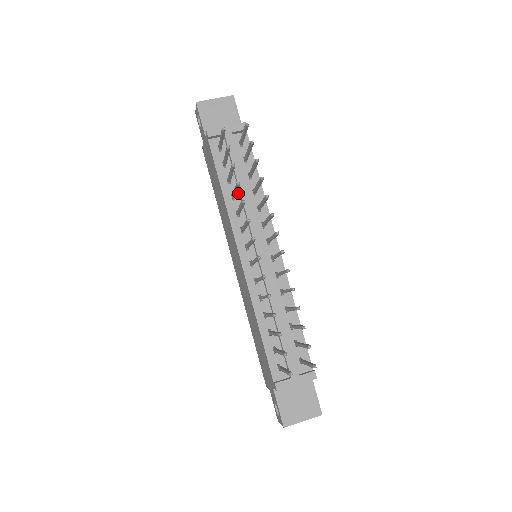
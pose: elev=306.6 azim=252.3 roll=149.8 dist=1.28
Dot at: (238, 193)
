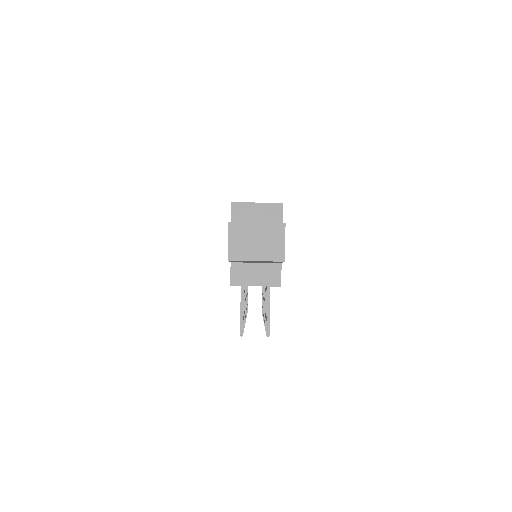
Dot at: occluded
